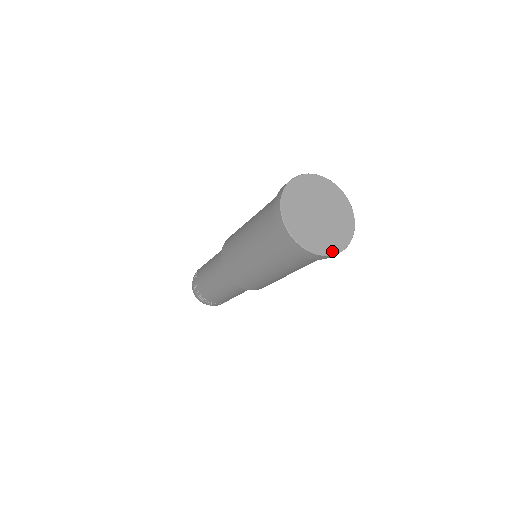
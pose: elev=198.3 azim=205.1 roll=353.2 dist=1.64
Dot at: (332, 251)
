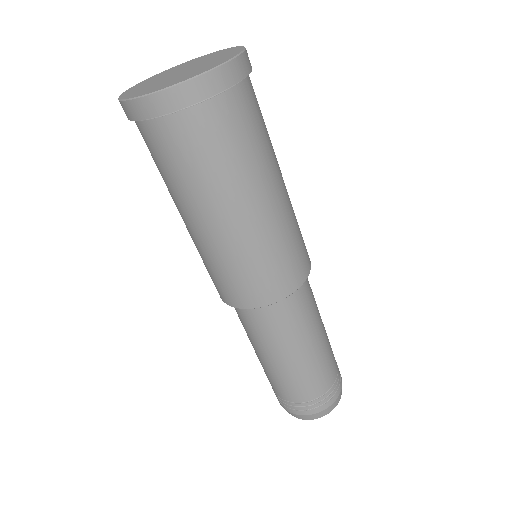
Dot at: (136, 96)
